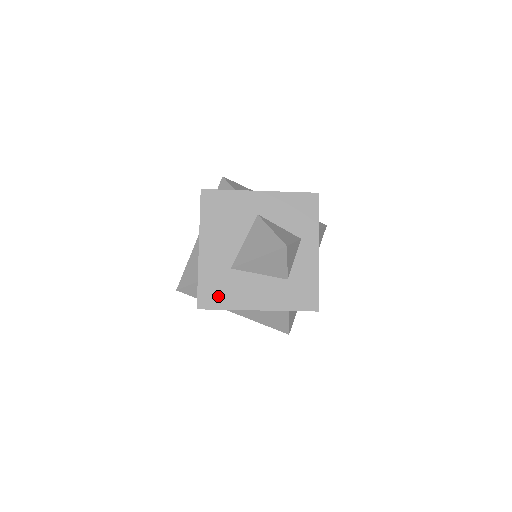
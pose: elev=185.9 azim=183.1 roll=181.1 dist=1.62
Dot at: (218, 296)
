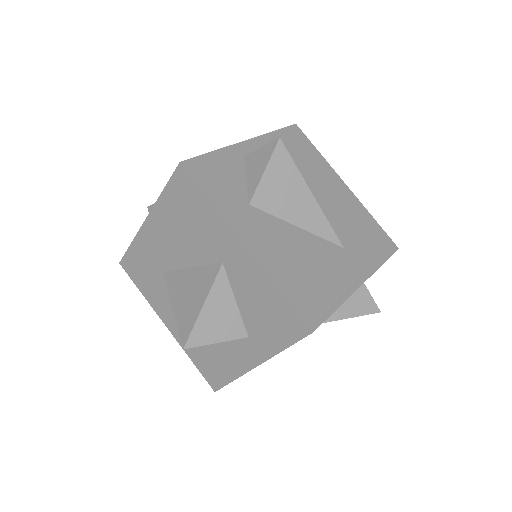
Dot at: (140, 276)
